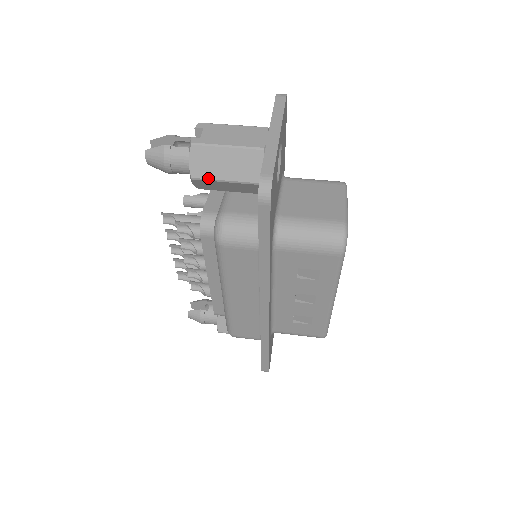
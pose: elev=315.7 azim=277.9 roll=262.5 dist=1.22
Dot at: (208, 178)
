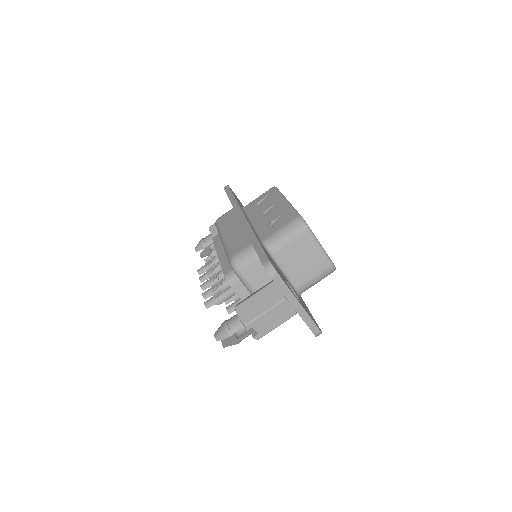
Dot at: occluded
